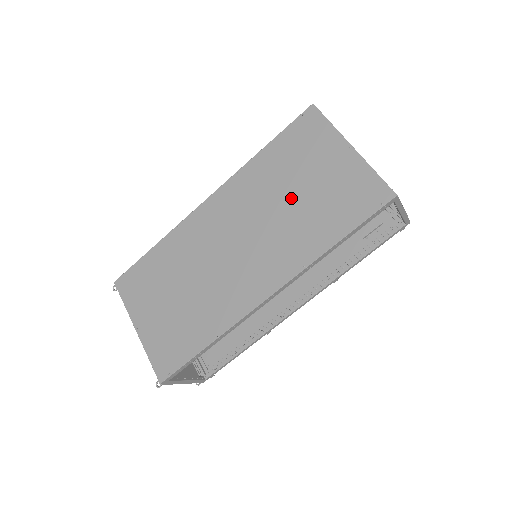
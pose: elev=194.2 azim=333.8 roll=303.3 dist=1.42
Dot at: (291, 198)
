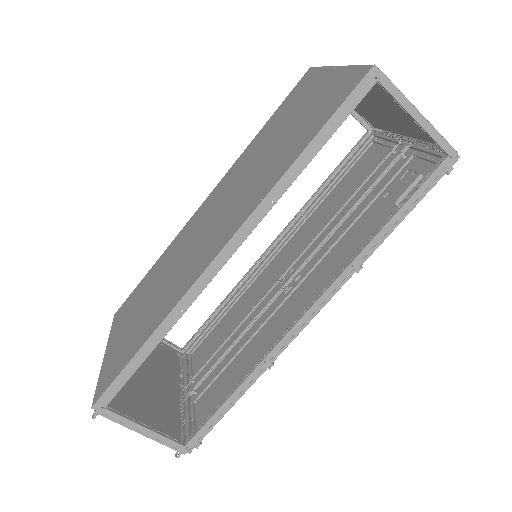
Dot at: (270, 148)
